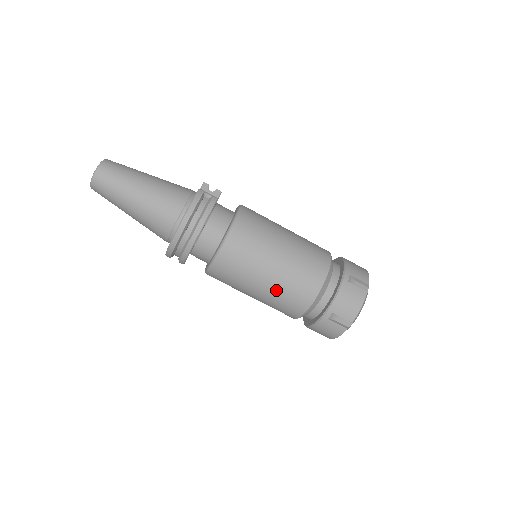
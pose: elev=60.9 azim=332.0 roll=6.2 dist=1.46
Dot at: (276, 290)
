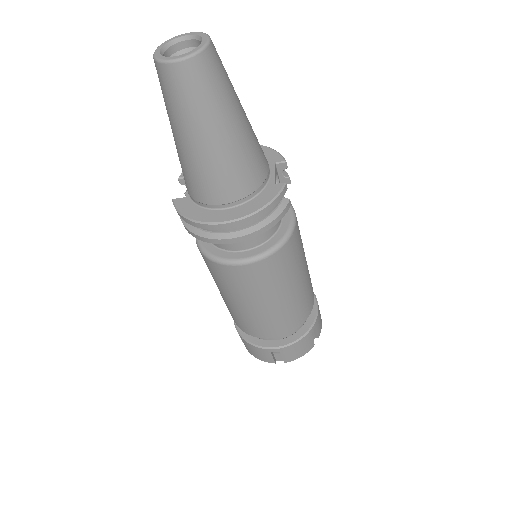
Dot at: (257, 315)
